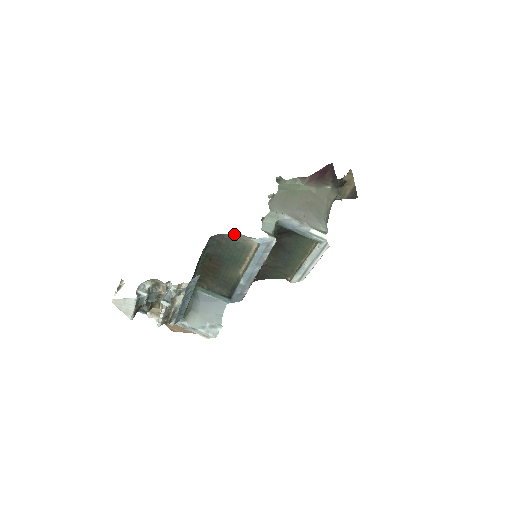
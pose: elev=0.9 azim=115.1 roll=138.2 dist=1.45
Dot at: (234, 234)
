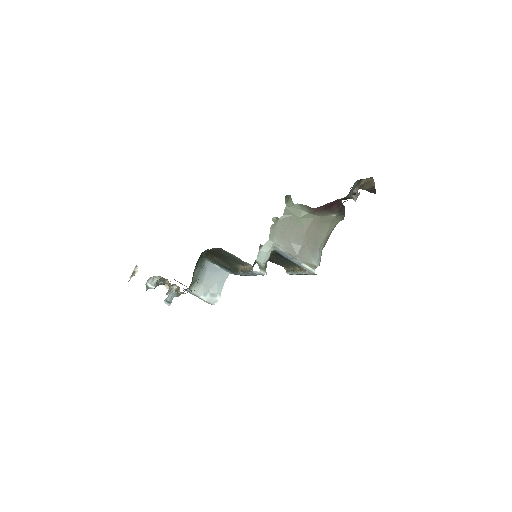
Dot at: occluded
